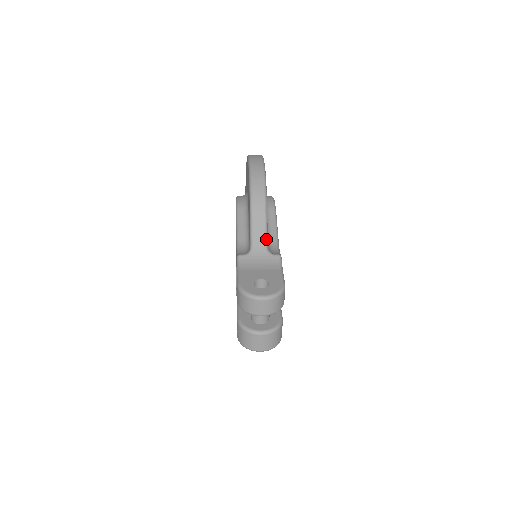
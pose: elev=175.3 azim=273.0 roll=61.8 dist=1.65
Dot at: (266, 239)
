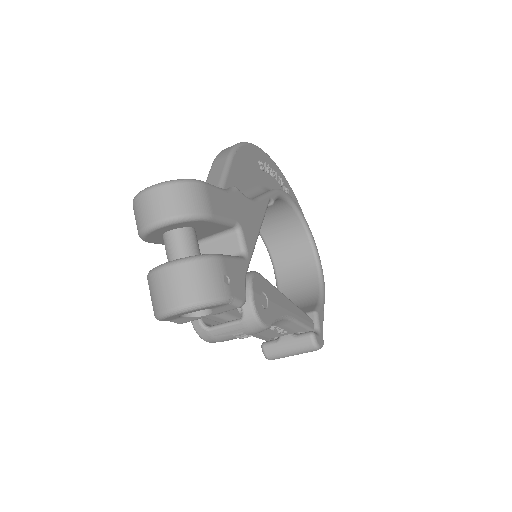
Dot at: (221, 181)
